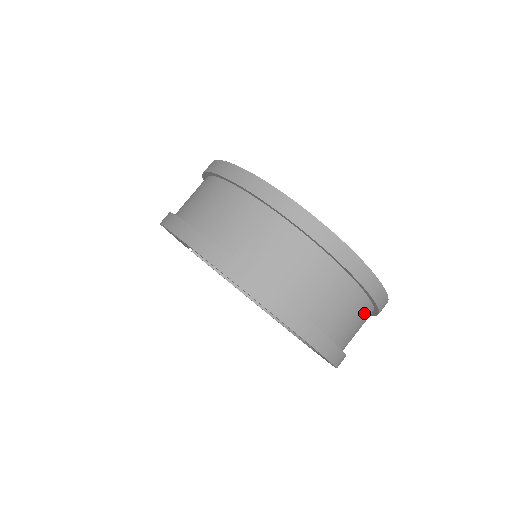
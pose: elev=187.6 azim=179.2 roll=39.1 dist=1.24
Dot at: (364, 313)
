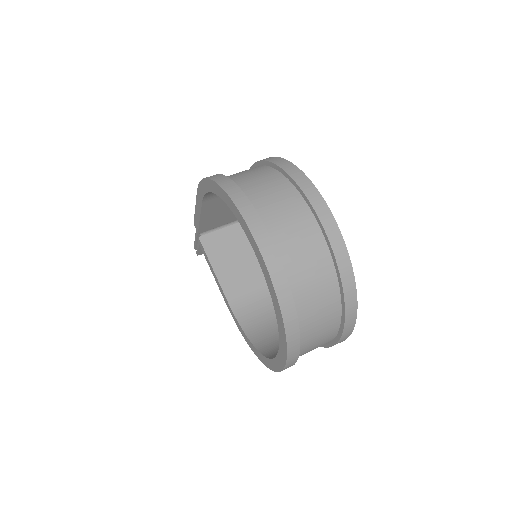
Dot at: (331, 326)
